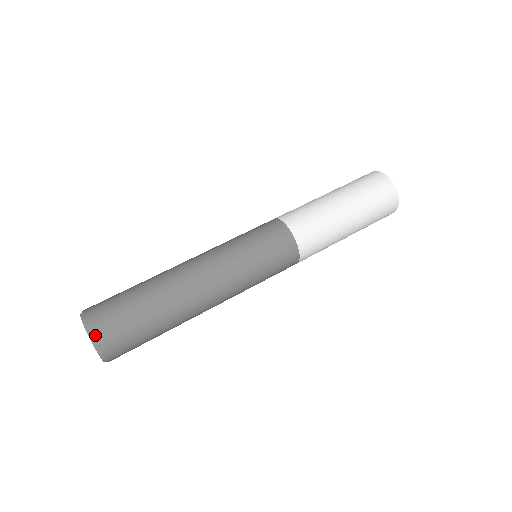
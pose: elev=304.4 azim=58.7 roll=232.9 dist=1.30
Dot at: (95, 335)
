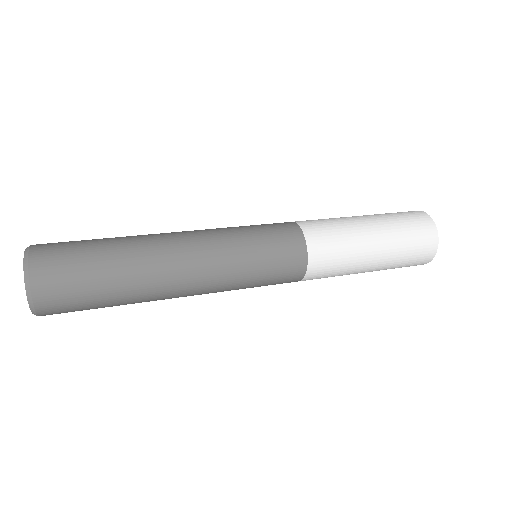
Dot at: (33, 247)
